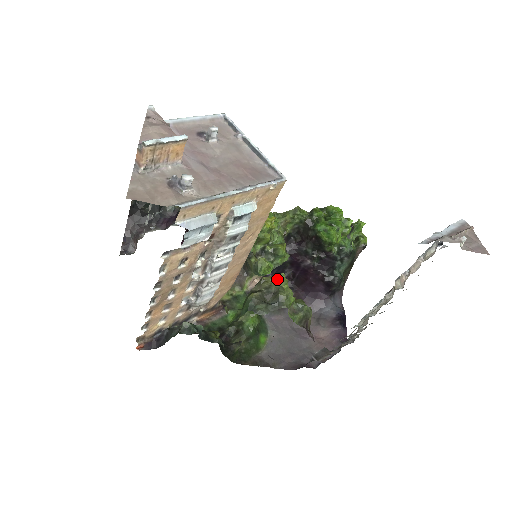
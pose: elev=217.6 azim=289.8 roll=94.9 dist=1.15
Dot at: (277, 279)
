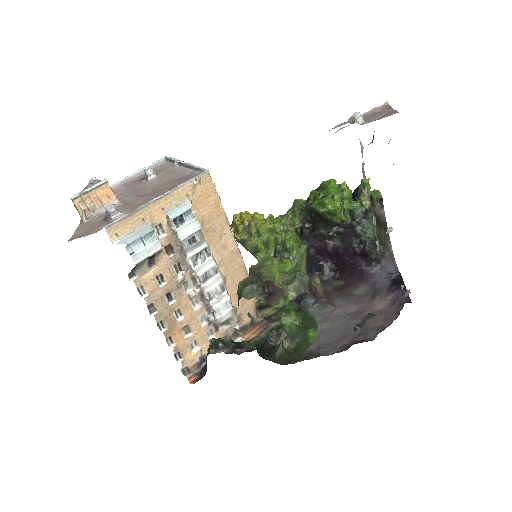
Dot at: (262, 261)
